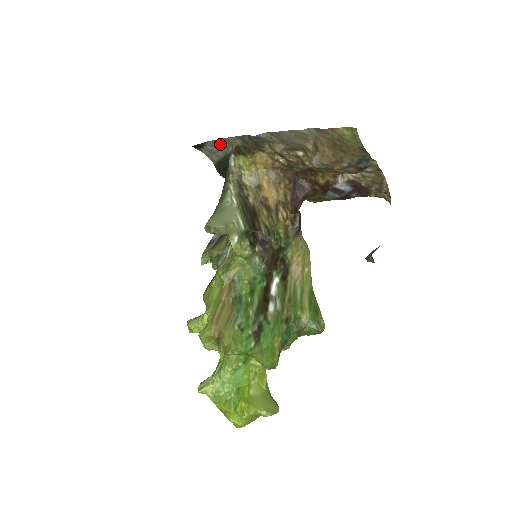
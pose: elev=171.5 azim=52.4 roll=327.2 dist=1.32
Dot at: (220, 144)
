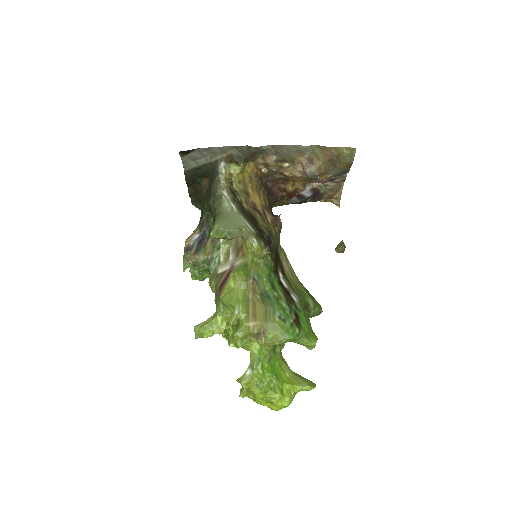
Dot at: (210, 152)
